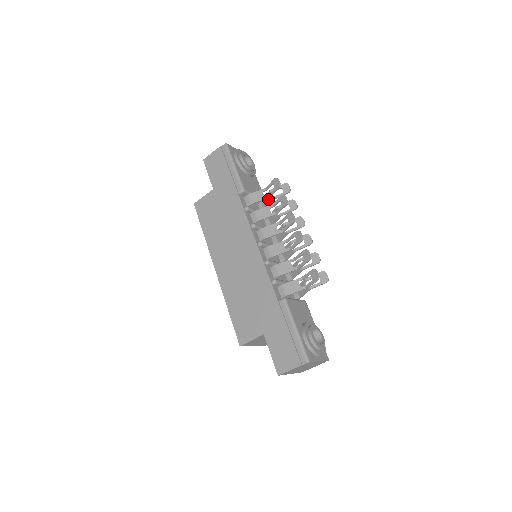
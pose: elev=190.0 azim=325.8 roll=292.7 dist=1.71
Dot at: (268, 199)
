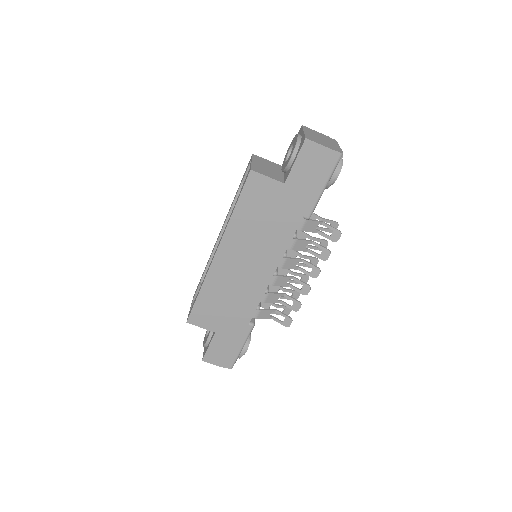
Dot at: occluded
